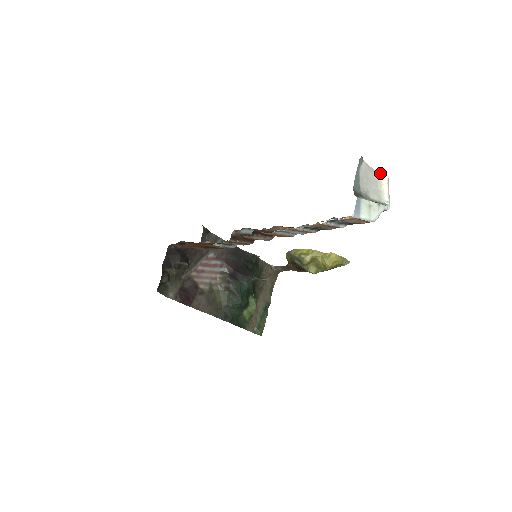
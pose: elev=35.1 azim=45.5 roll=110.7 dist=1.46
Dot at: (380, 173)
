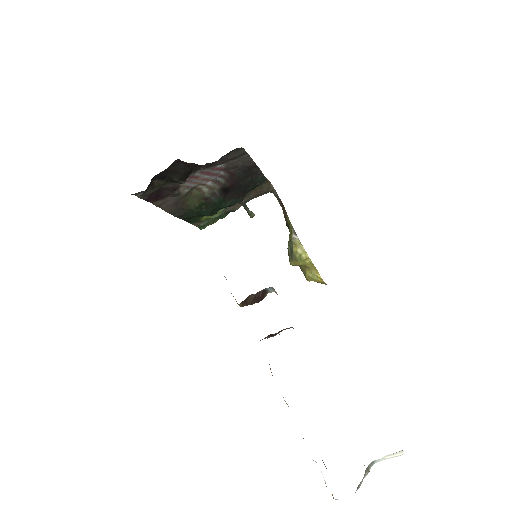
Dot at: occluded
